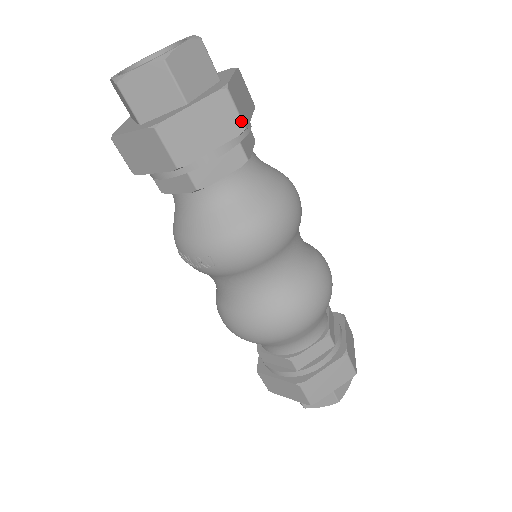
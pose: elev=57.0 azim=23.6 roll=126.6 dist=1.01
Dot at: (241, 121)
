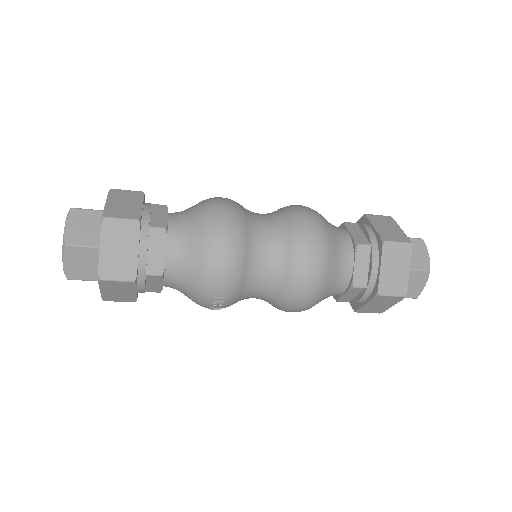
Dot at: (131, 220)
